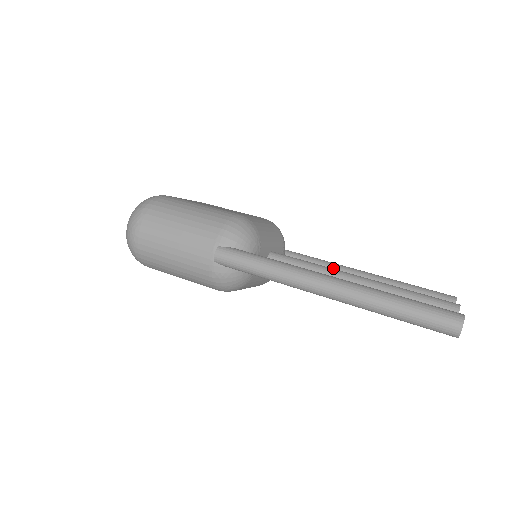
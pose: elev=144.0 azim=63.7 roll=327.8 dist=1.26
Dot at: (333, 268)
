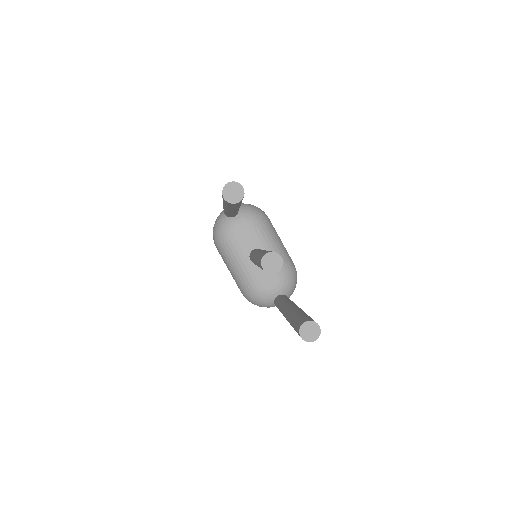
Dot at: (288, 300)
